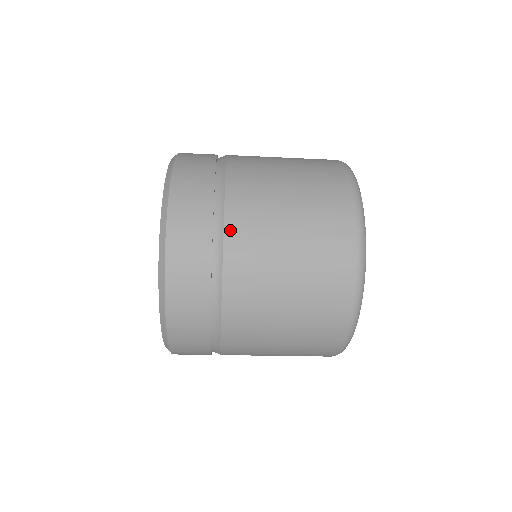
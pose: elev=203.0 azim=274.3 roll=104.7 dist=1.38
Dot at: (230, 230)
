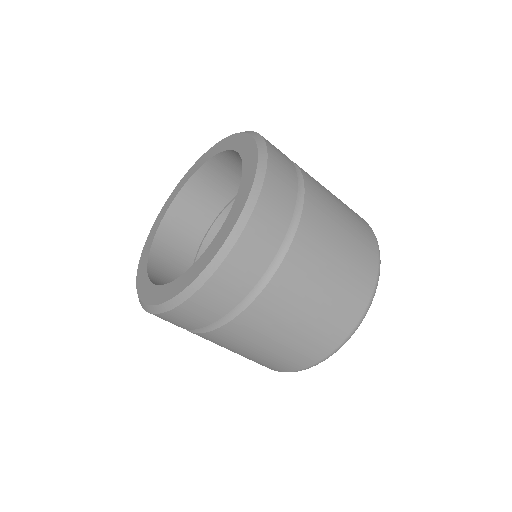
Dot at: (305, 175)
